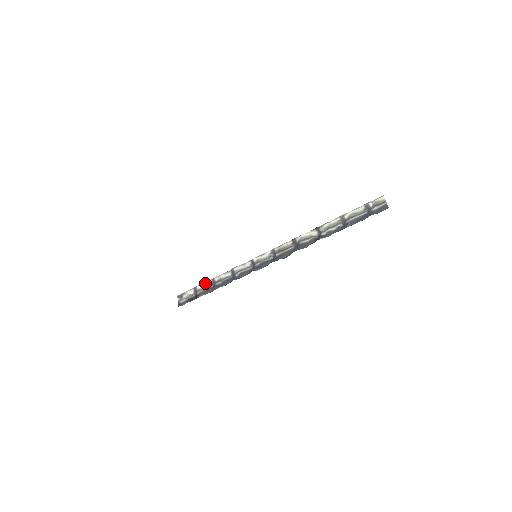
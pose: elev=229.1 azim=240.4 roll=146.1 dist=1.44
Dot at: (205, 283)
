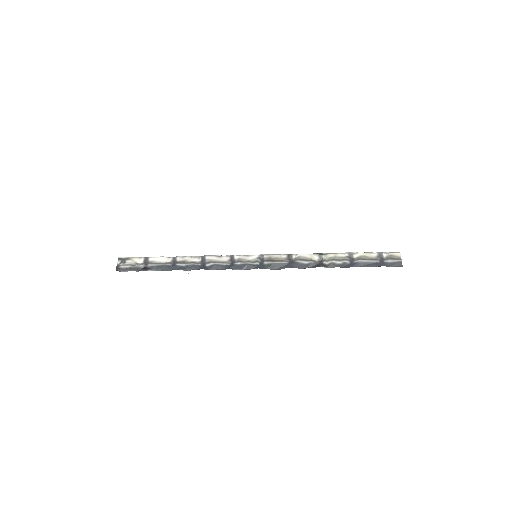
Dot at: (162, 258)
